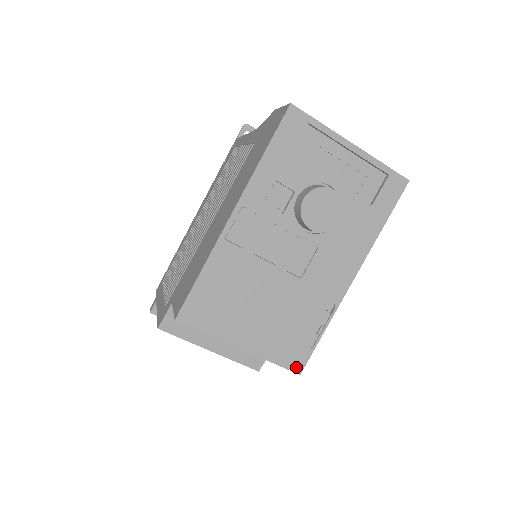
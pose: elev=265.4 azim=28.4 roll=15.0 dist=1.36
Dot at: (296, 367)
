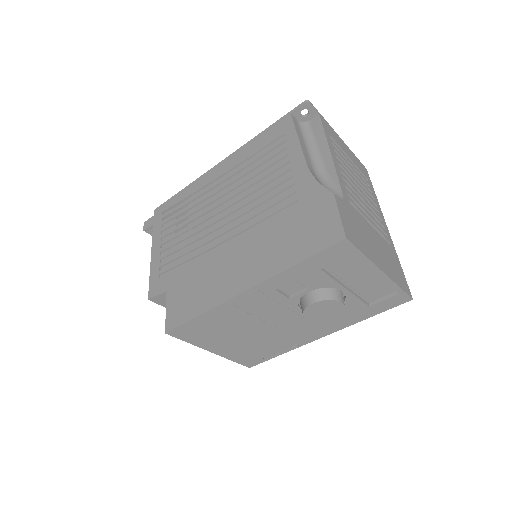
Dot at: (249, 365)
